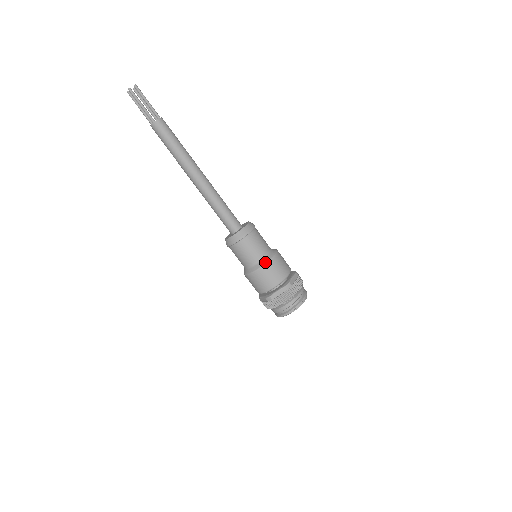
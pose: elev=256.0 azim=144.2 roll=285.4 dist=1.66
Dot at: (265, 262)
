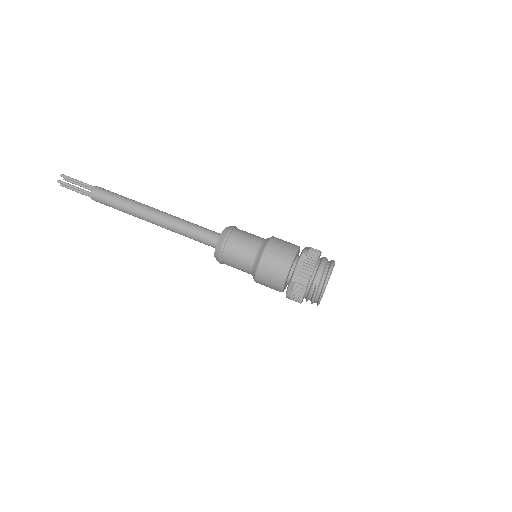
Dot at: occluded
